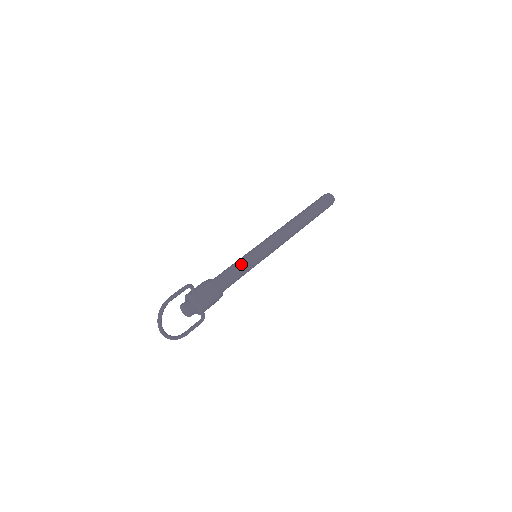
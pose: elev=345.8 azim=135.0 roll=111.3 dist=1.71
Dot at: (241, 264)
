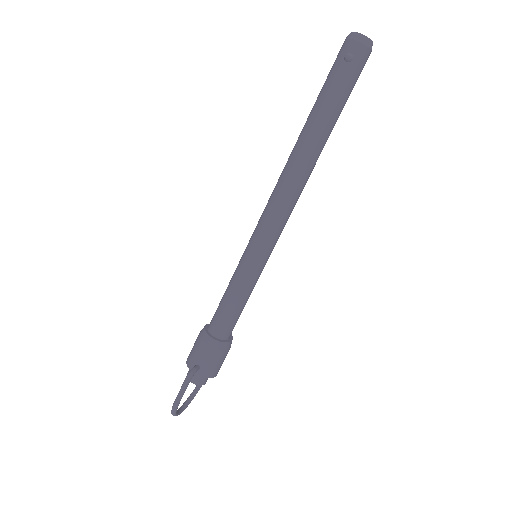
Dot at: (242, 295)
